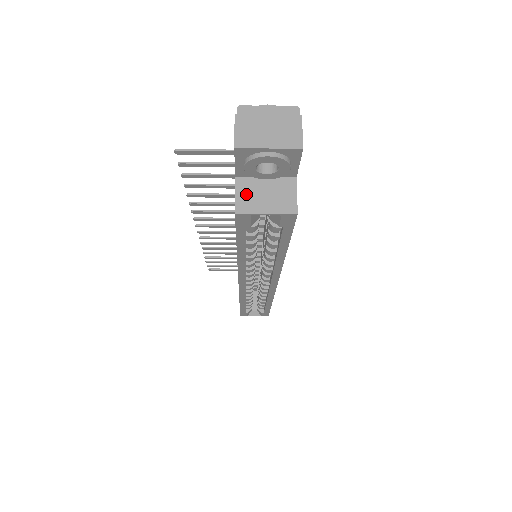
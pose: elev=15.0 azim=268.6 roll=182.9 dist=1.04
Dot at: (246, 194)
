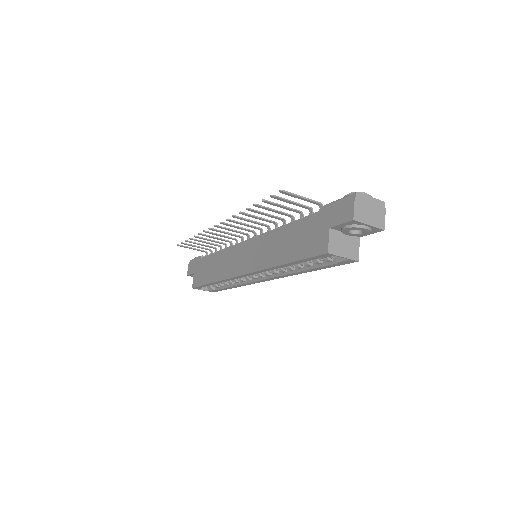
Dot at: (334, 241)
